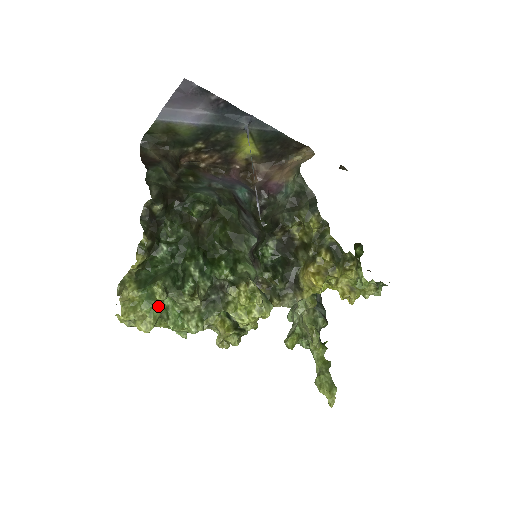
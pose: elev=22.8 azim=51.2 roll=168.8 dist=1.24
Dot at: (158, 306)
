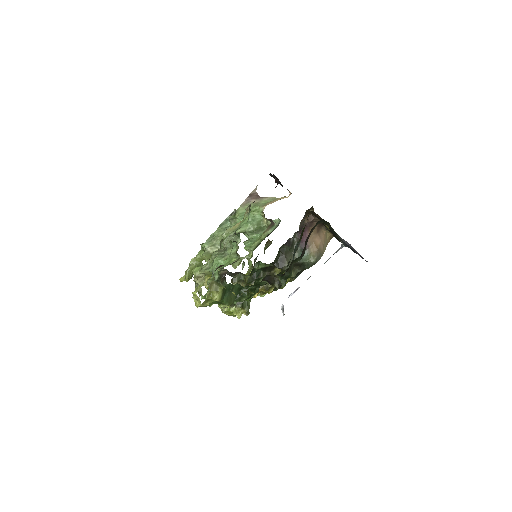
Dot at: occluded
